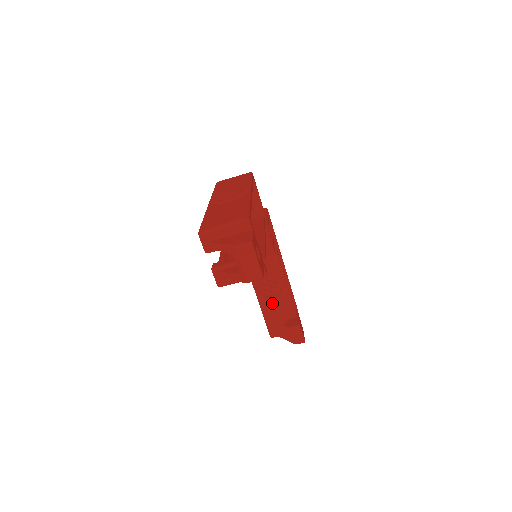
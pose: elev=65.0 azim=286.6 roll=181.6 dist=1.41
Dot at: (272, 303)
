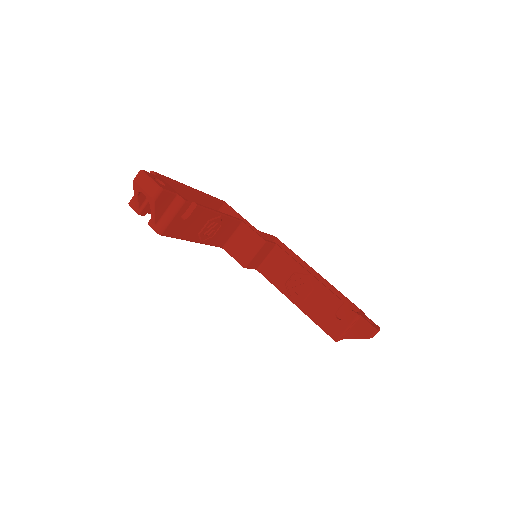
Dot at: (312, 303)
